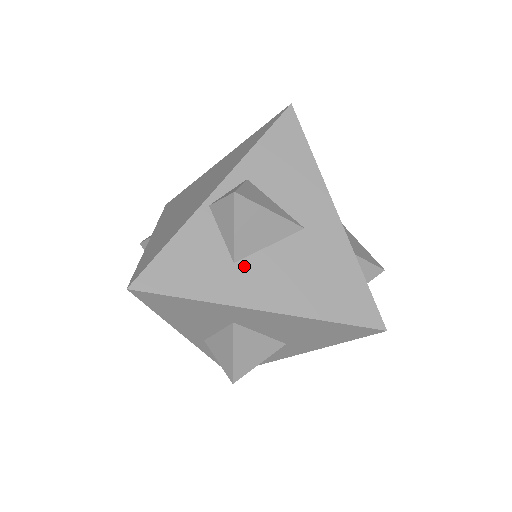
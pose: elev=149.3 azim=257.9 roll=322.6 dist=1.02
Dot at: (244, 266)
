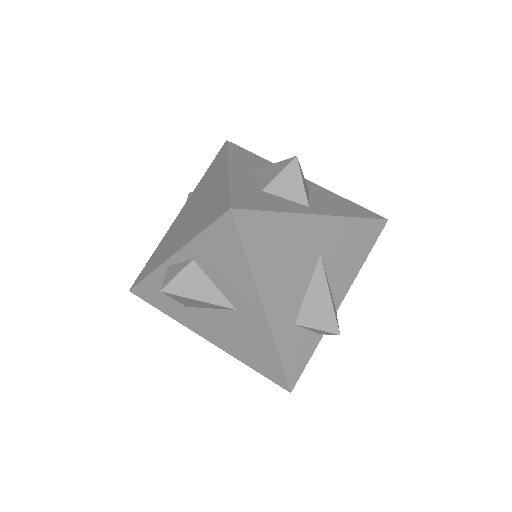
Dot at: (193, 312)
